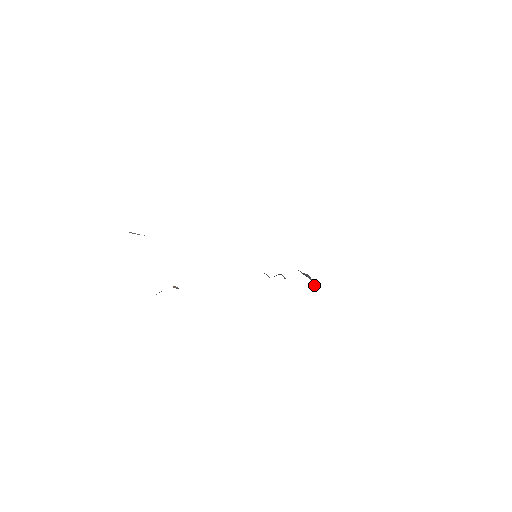
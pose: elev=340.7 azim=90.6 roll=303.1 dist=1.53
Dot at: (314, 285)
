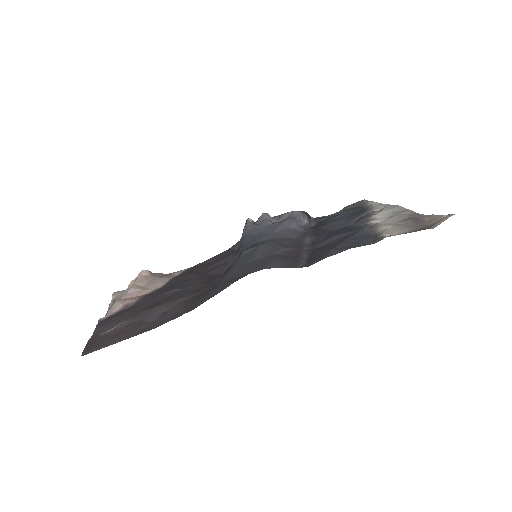
Dot at: occluded
